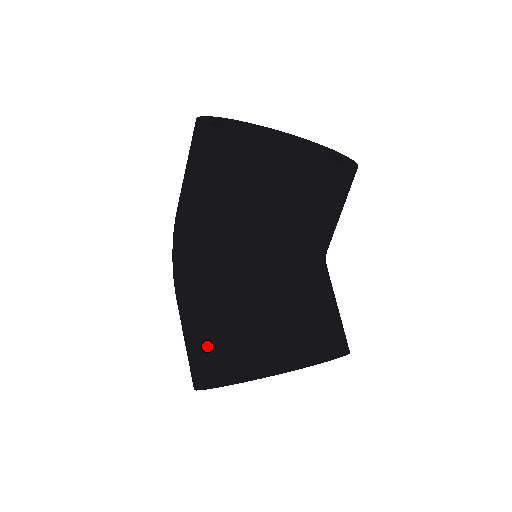
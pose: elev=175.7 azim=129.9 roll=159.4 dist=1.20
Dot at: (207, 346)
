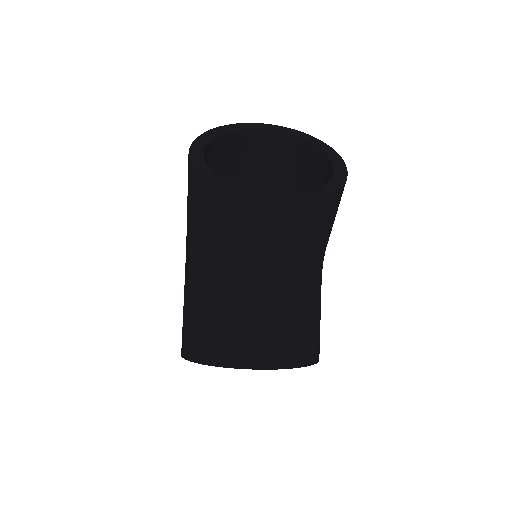
Dot at: (183, 324)
